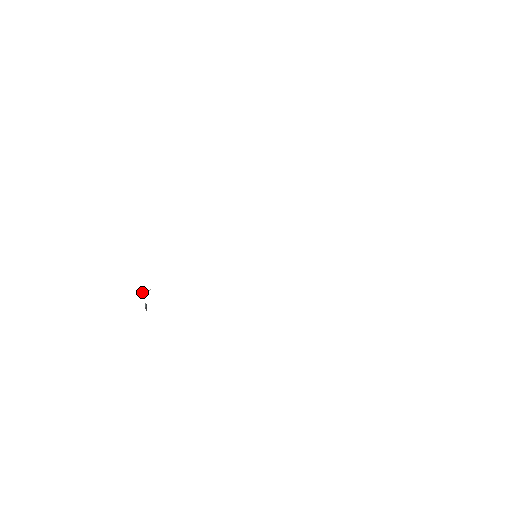
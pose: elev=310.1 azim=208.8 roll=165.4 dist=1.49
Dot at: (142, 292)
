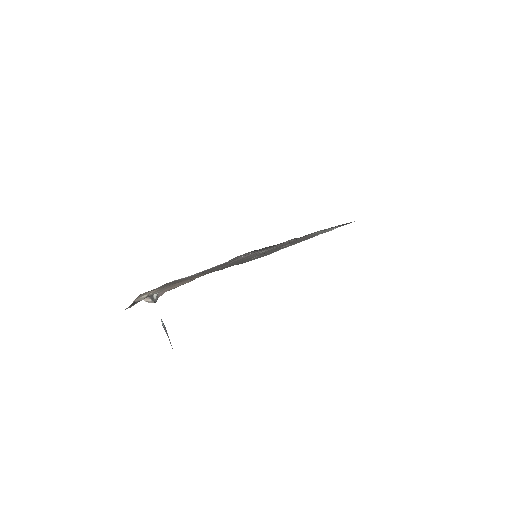
Dot at: (150, 301)
